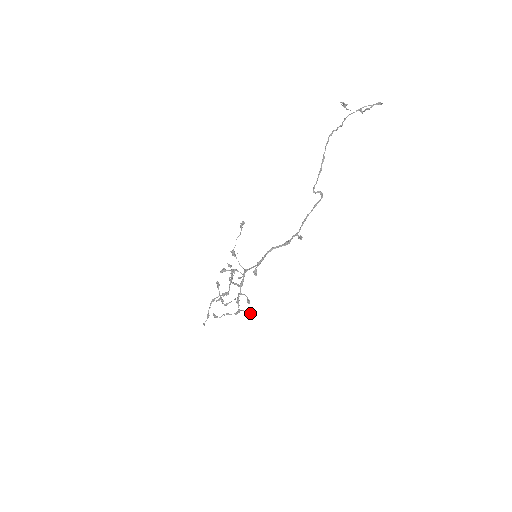
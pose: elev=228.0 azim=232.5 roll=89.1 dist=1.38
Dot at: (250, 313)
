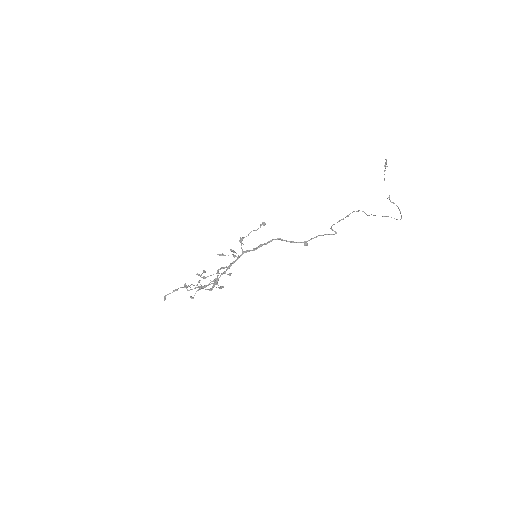
Dot at: occluded
